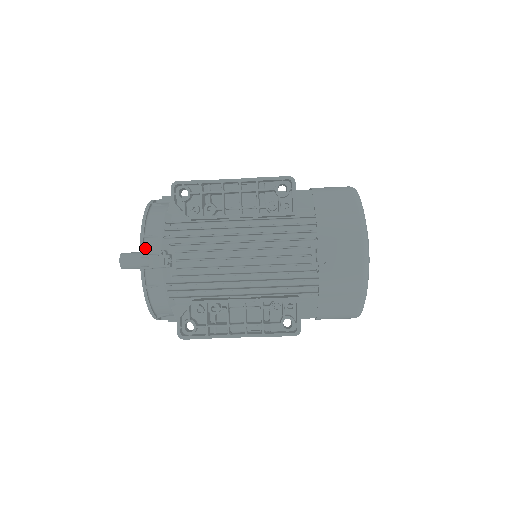
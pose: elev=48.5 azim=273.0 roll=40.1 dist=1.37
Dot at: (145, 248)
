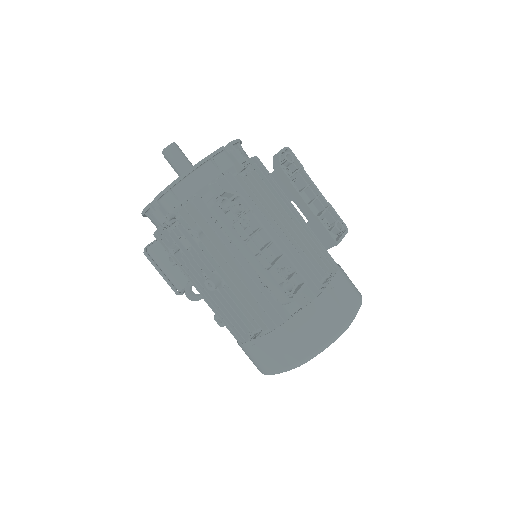
Dot at: (234, 146)
